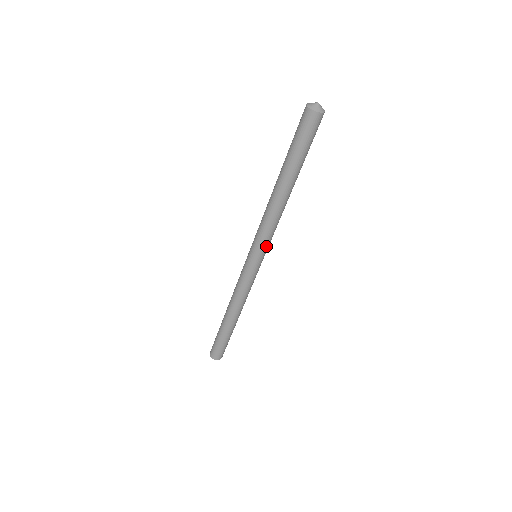
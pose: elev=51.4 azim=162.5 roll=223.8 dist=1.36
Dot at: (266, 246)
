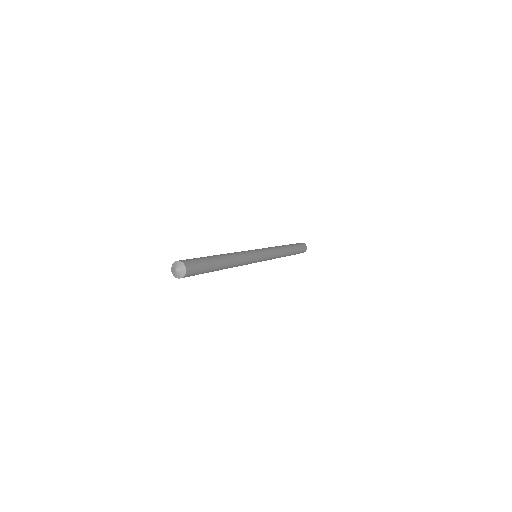
Dot at: occluded
